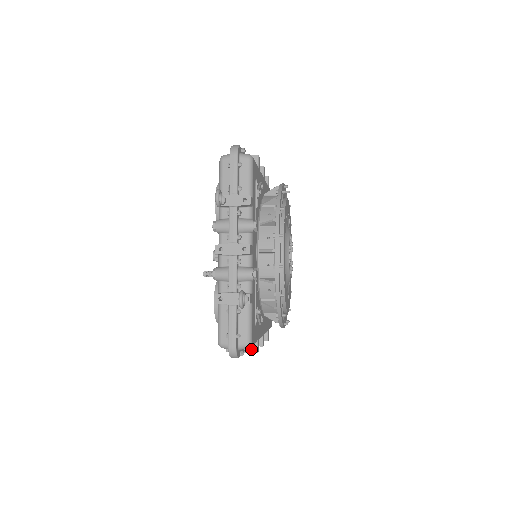
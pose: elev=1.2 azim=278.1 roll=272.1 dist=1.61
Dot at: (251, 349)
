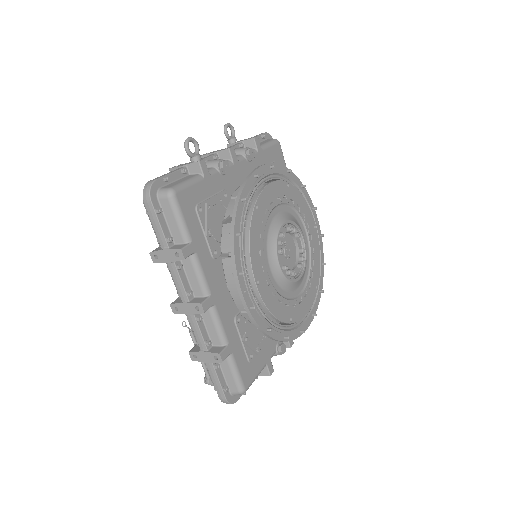
Dot at: (177, 247)
